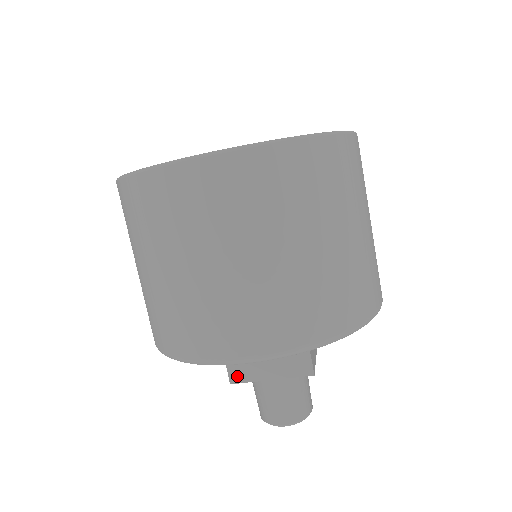
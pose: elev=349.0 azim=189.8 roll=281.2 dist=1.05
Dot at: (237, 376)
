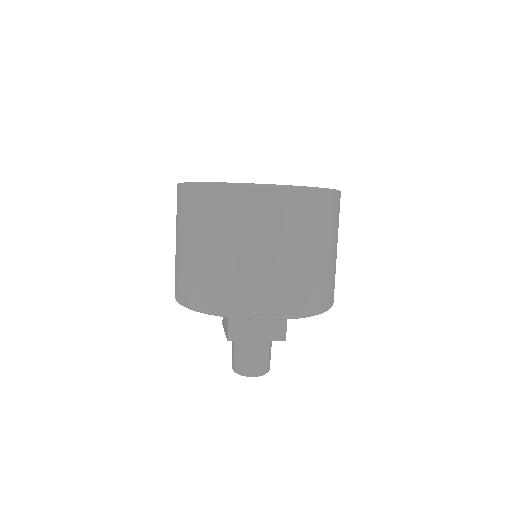
Dot at: (234, 335)
